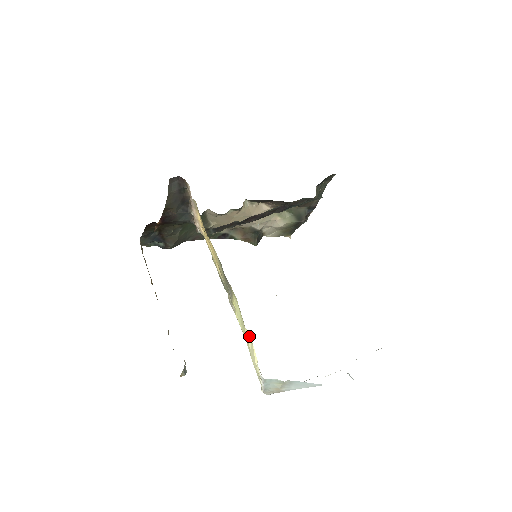
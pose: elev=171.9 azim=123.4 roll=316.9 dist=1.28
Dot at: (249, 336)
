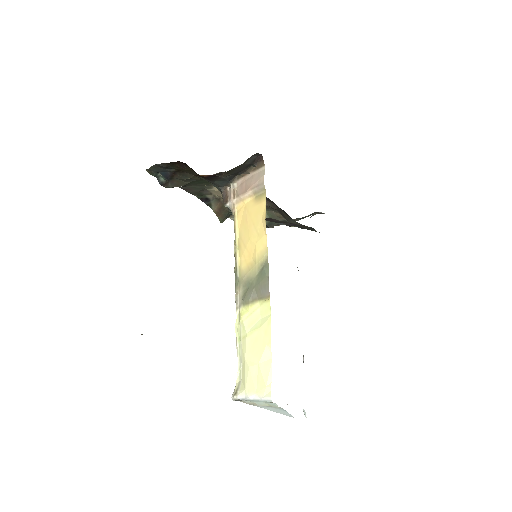
Dot at: (269, 354)
